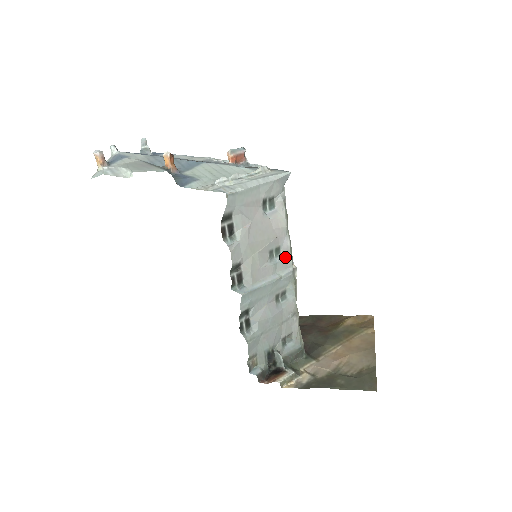
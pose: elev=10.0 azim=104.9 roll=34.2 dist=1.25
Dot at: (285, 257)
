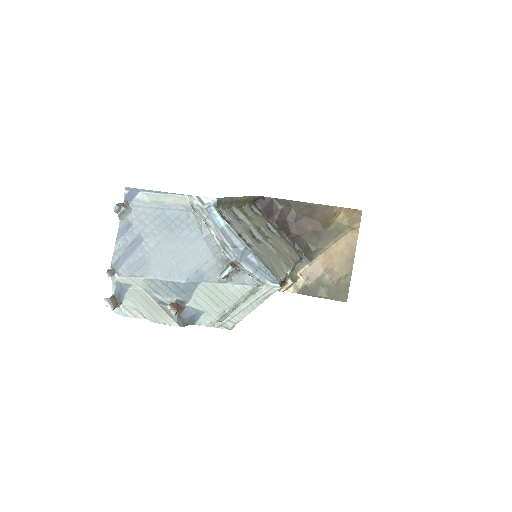
Dot at: occluded
